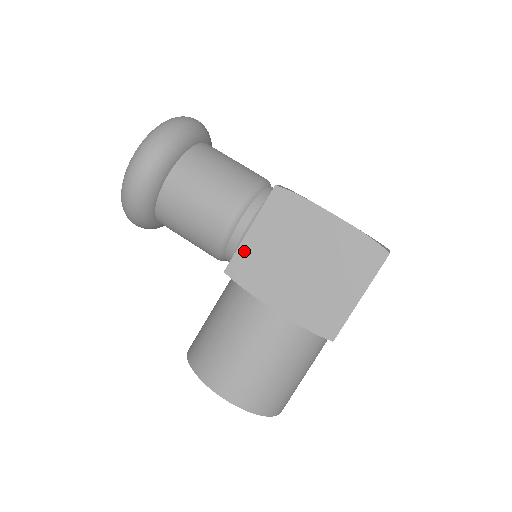
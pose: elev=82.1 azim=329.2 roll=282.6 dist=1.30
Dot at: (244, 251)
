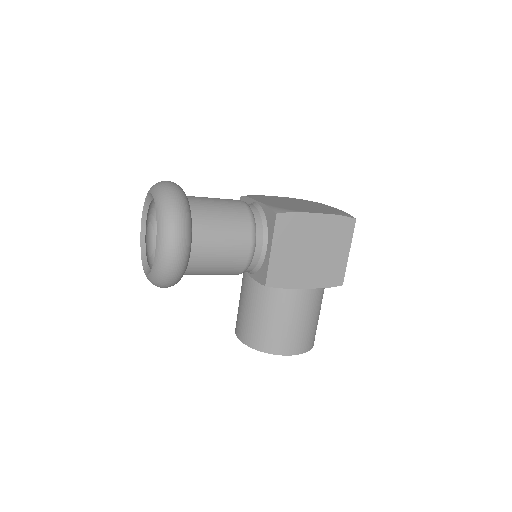
Dot at: (273, 266)
